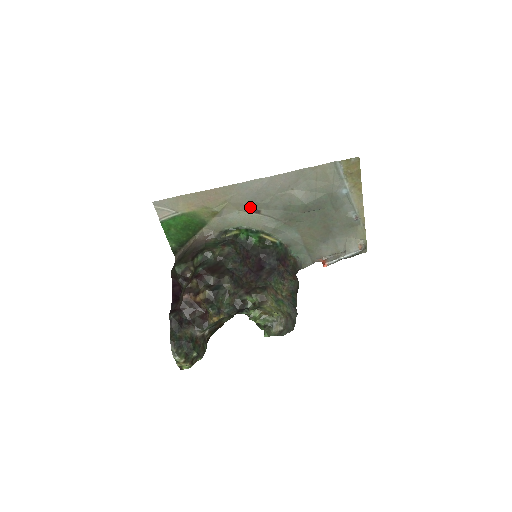
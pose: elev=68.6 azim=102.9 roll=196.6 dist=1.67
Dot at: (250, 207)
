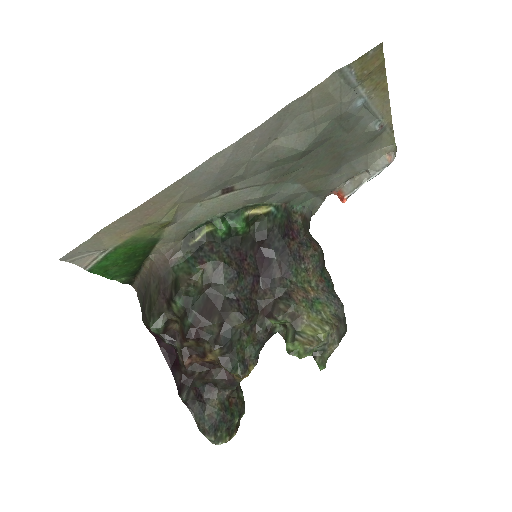
Dot at: (216, 190)
